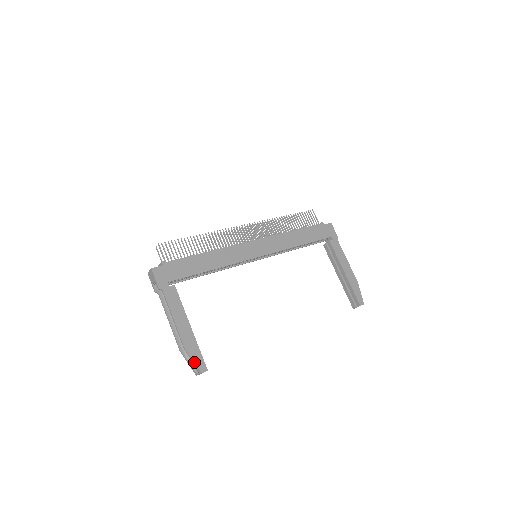
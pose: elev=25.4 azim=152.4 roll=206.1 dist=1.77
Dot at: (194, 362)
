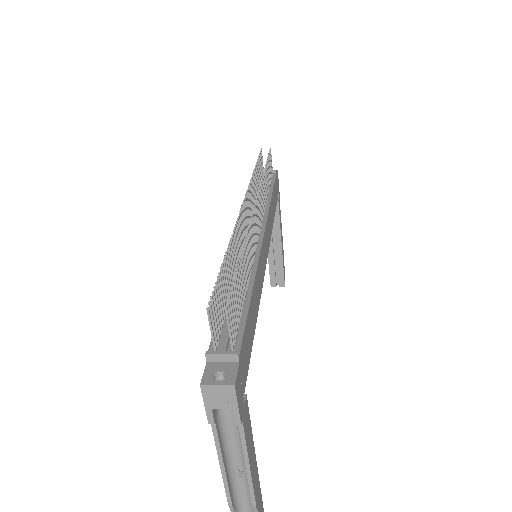
Dot at: out of frame
